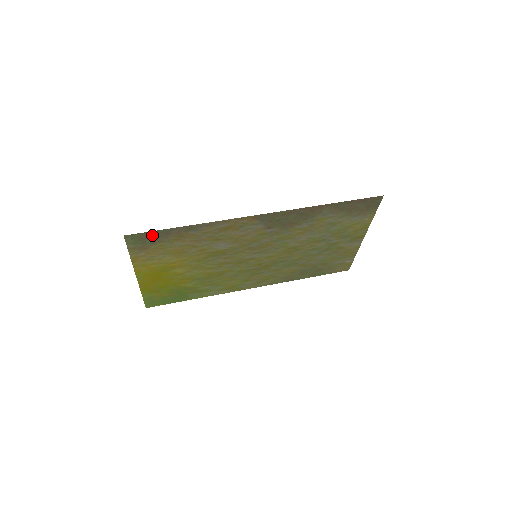
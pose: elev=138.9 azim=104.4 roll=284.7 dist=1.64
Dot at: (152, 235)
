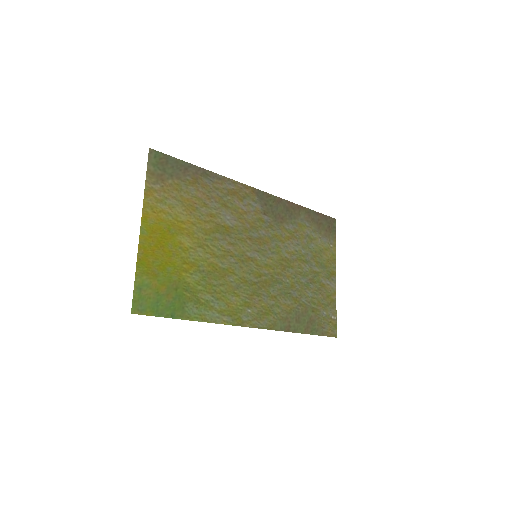
Dot at: (173, 164)
